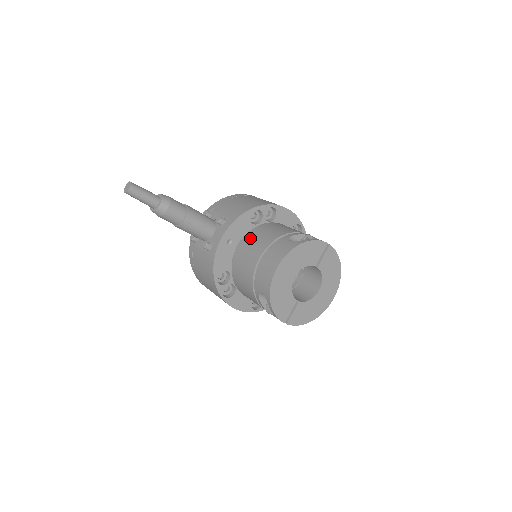
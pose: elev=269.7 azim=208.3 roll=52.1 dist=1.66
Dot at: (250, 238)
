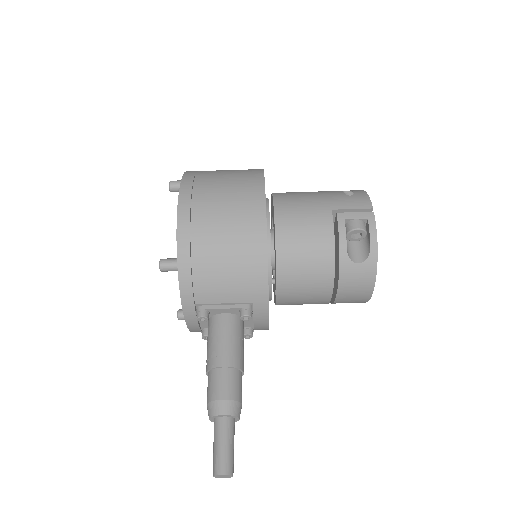
Dot at: (291, 287)
